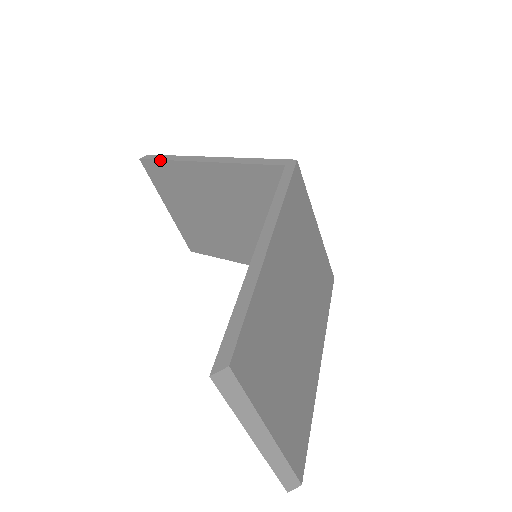
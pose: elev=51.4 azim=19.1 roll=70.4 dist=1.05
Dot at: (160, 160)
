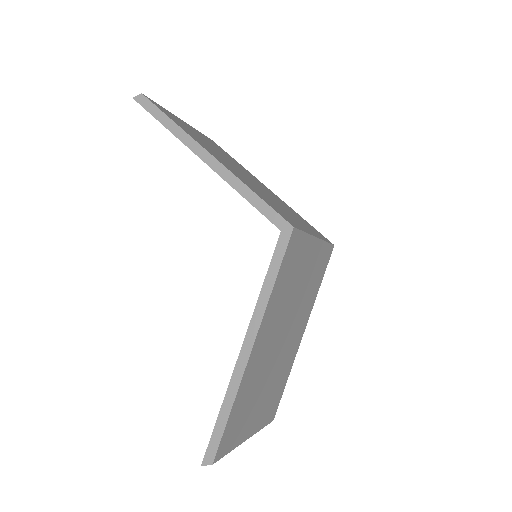
Dot at: (156, 119)
